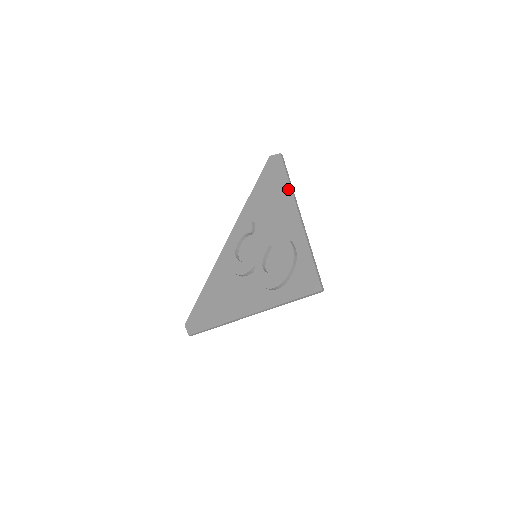
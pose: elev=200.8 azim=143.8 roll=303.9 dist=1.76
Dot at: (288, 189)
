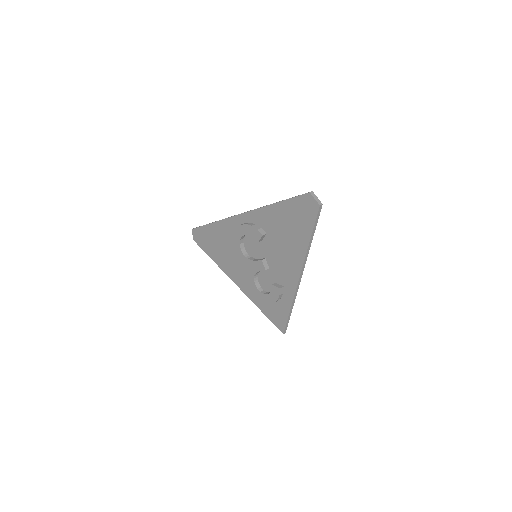
Dot at: (304, 247)
